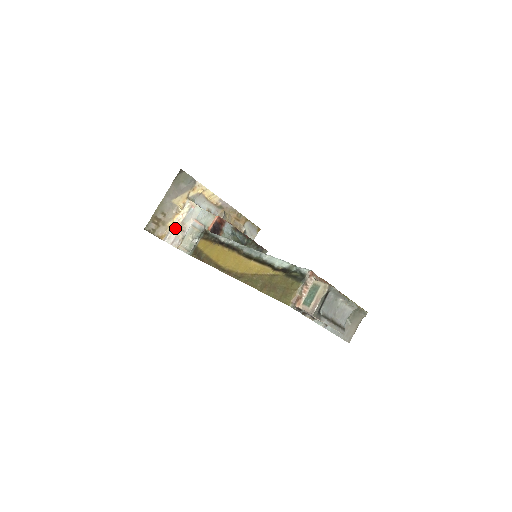
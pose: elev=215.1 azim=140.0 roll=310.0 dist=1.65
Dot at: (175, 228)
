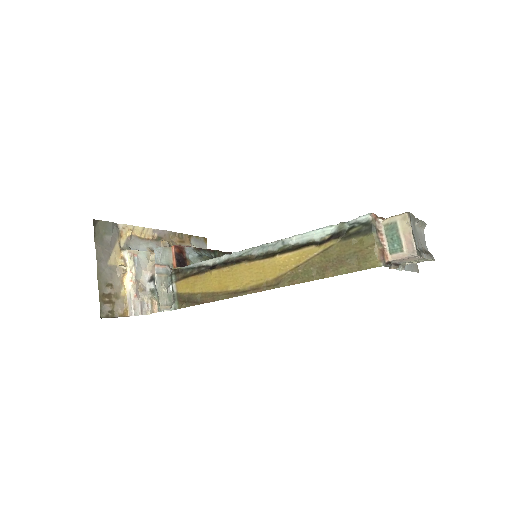
Dot at: (133, 293)
